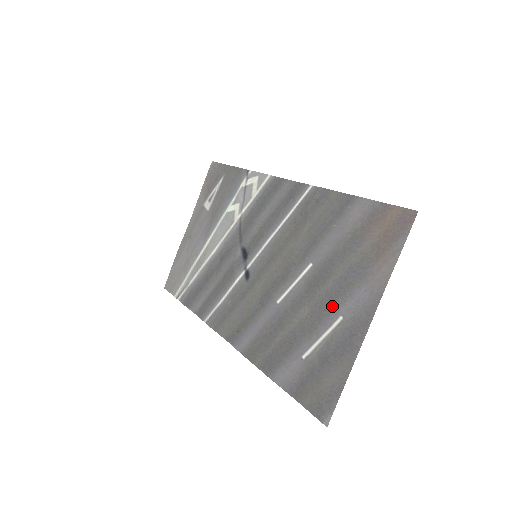
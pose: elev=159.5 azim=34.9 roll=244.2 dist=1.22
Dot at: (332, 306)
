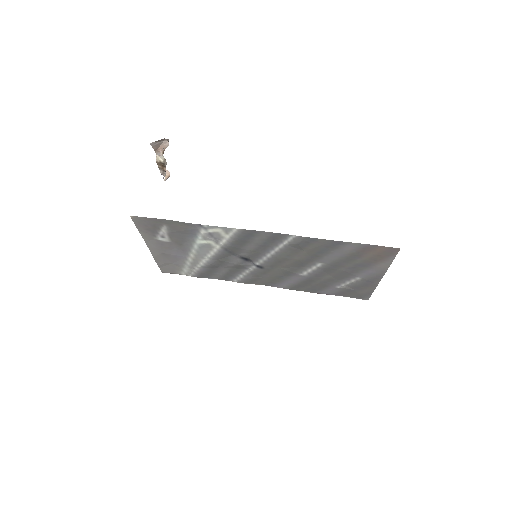
Dot at: (350, 275)
